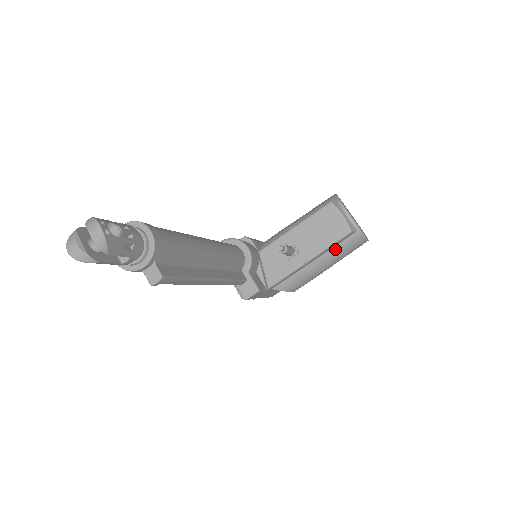
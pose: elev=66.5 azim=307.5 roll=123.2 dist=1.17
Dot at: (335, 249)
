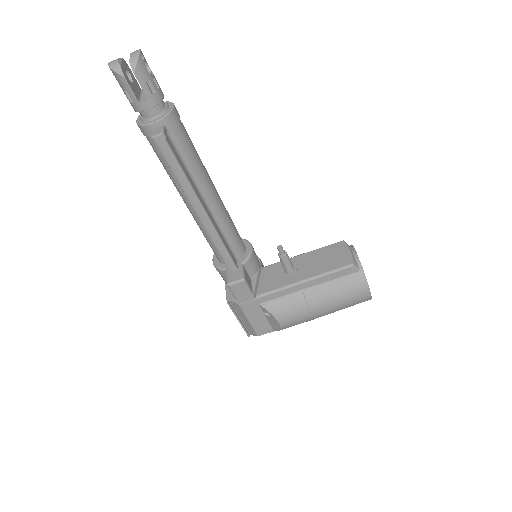
Dot at: (333, 283)
